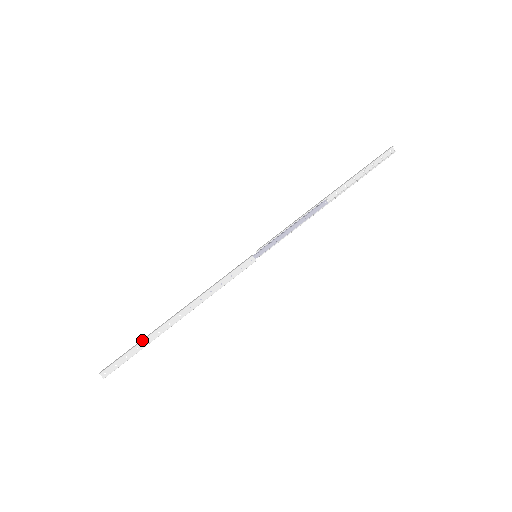
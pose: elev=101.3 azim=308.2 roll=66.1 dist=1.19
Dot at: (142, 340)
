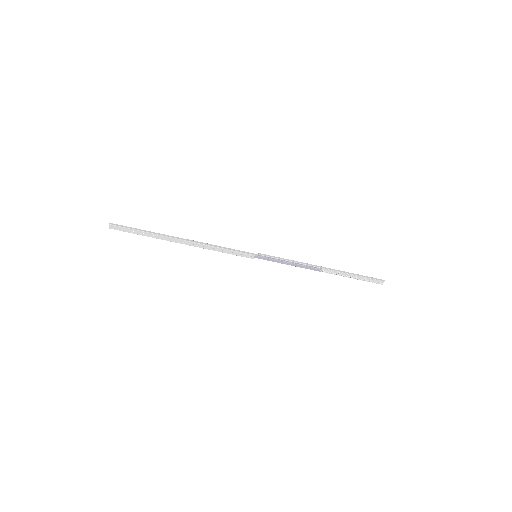
Dot at: (151, 233)
